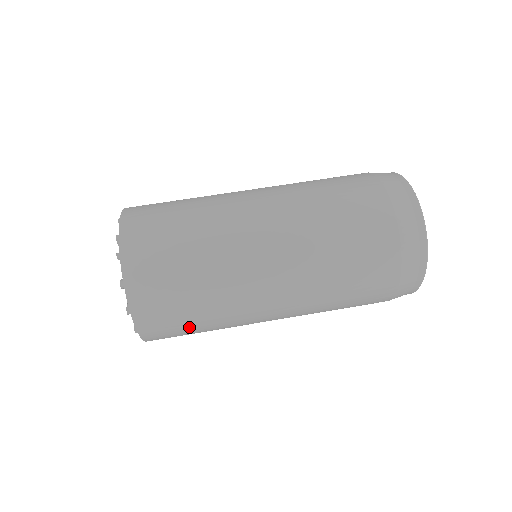
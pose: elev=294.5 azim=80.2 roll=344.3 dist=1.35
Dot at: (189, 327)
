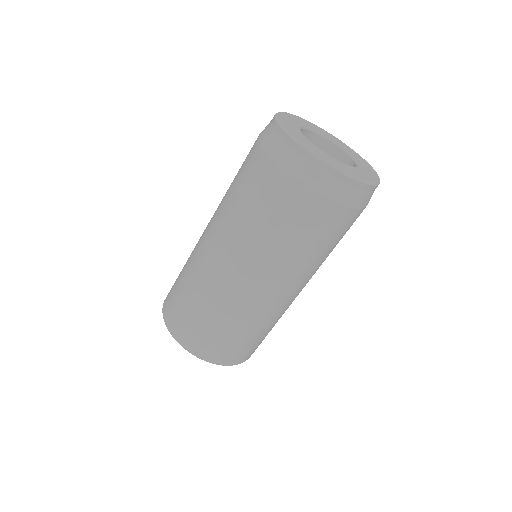
Dot at: occluded
